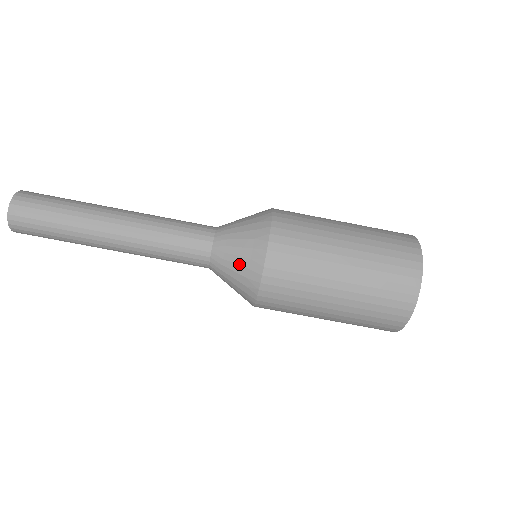
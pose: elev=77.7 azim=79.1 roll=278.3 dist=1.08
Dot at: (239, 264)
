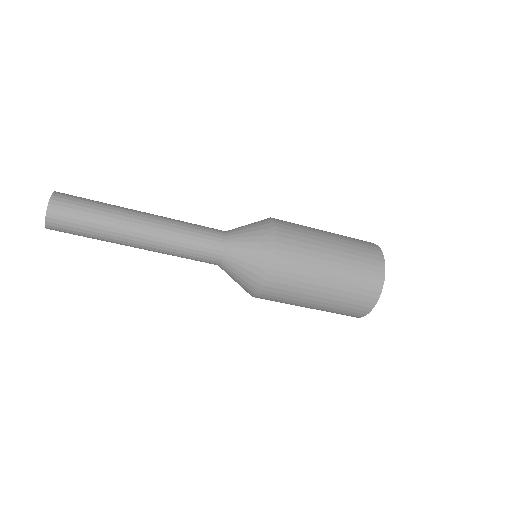
Dot at: (247, 269)
